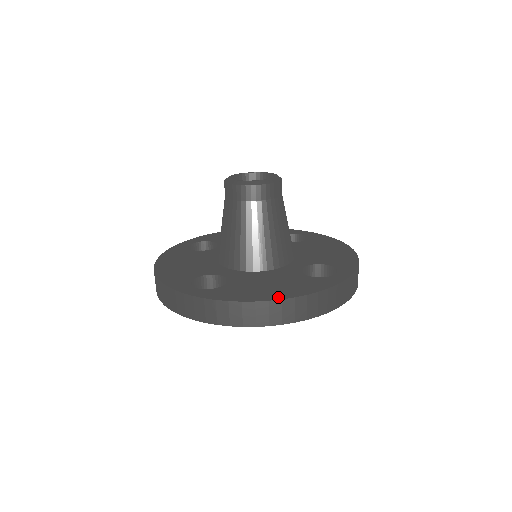
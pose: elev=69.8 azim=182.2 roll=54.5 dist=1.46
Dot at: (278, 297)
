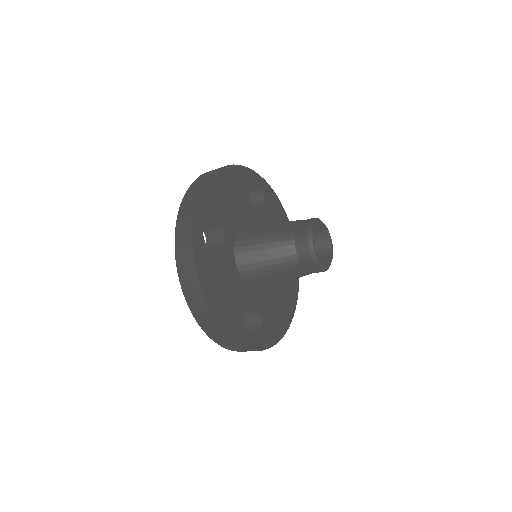
Dot at: (213, 308)
